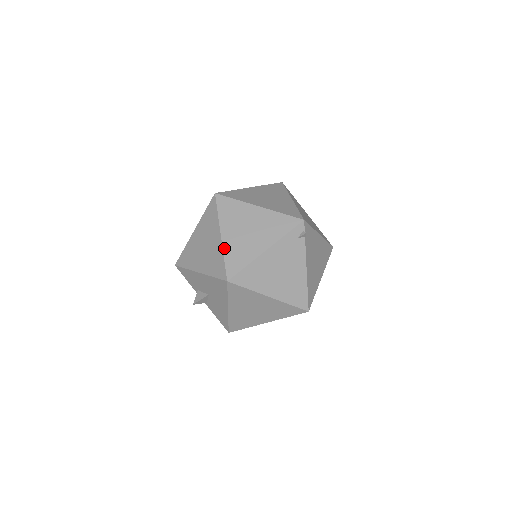
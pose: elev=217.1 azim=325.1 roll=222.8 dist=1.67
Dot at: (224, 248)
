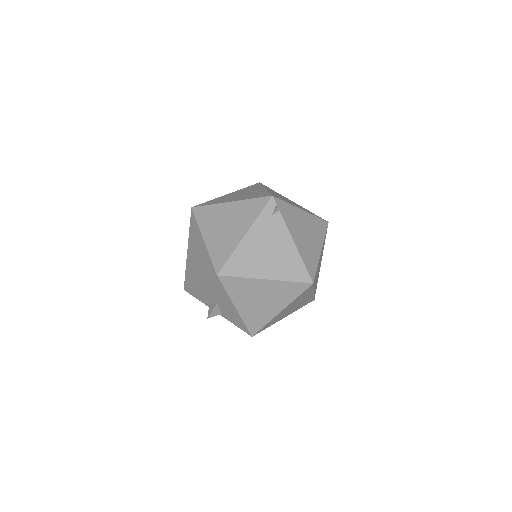
Dot at: (208, 248)
